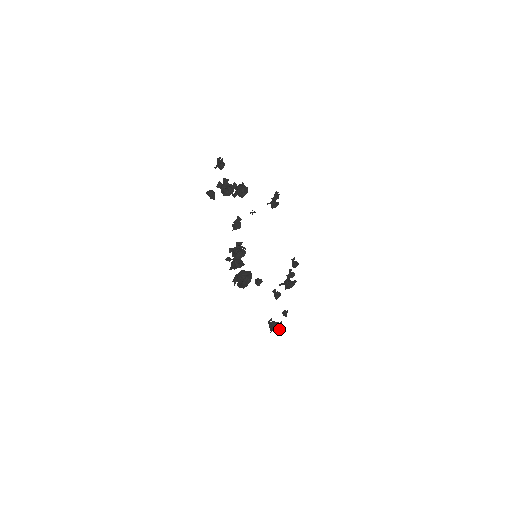
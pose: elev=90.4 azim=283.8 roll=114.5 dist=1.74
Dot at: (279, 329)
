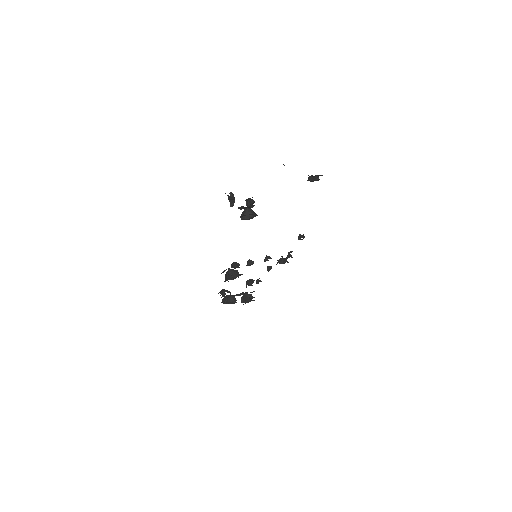
Dot at: (256, 281)
